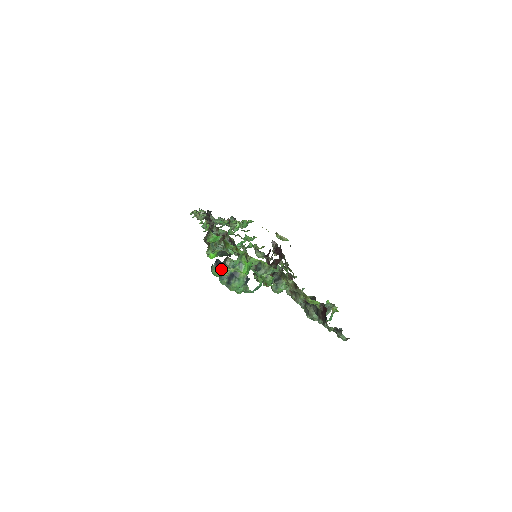
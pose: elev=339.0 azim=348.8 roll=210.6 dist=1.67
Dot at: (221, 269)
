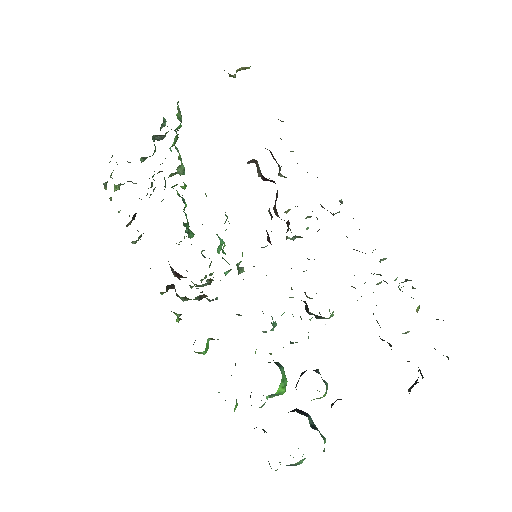
Dot at: occluded
